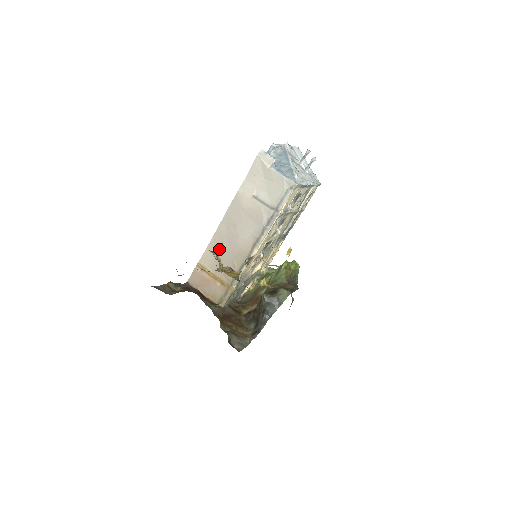
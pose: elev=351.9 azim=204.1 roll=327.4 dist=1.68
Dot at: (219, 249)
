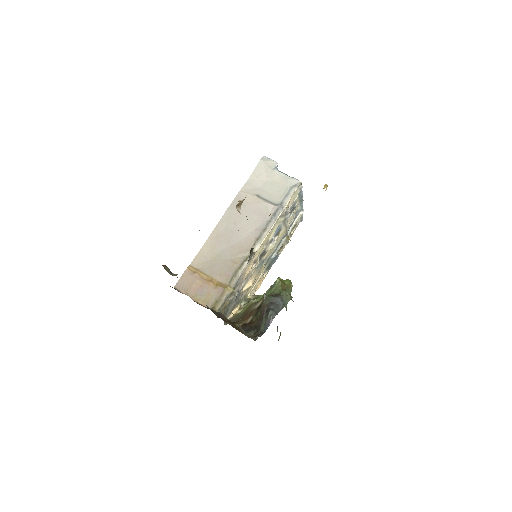
Dot at: (215, 249)
